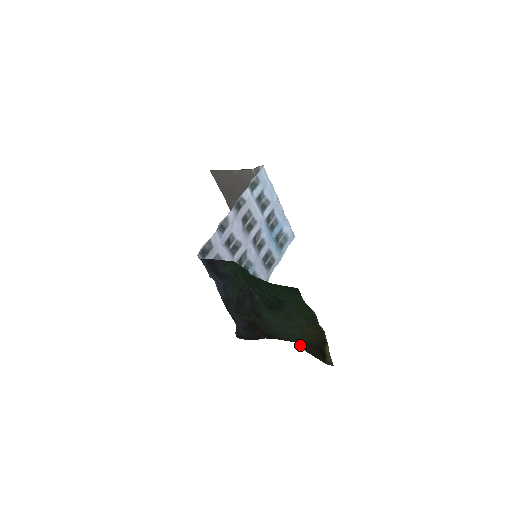
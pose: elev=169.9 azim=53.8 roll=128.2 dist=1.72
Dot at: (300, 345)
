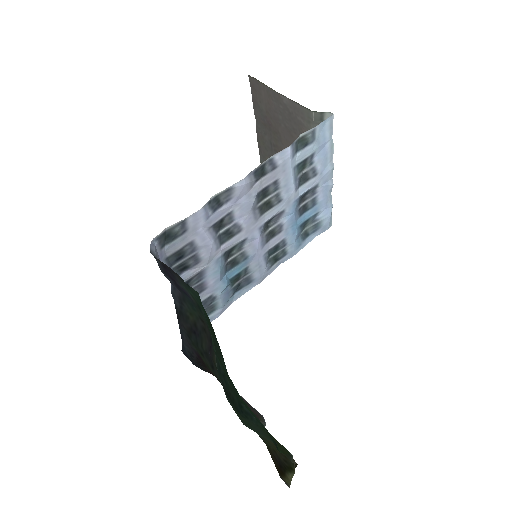
Dot at: occluded
